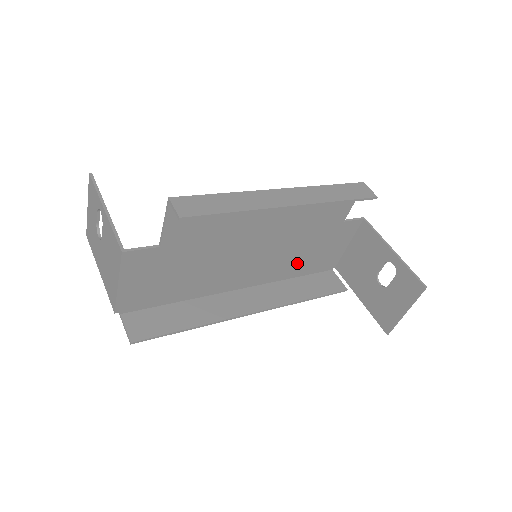
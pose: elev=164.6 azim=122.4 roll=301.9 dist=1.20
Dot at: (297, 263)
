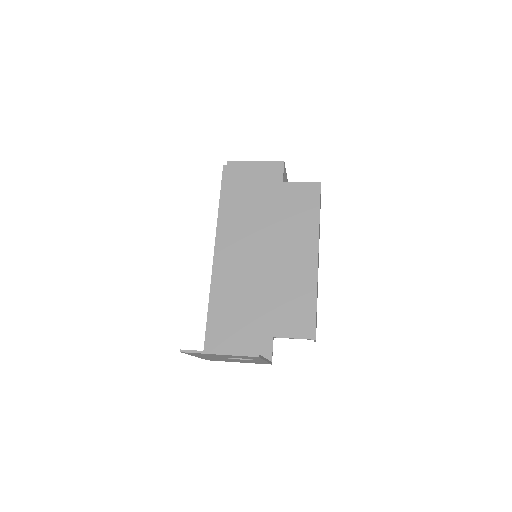
Dot at: (239, 209)
